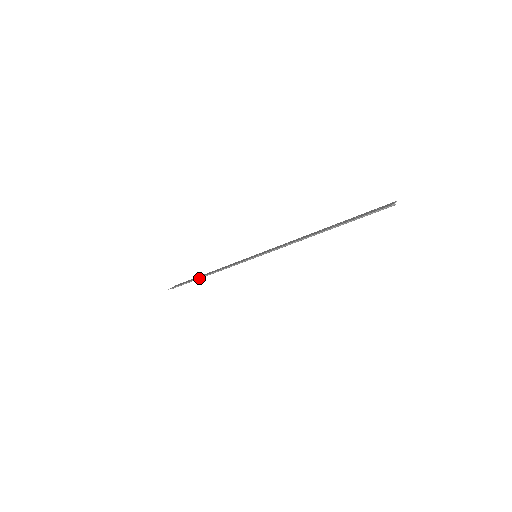
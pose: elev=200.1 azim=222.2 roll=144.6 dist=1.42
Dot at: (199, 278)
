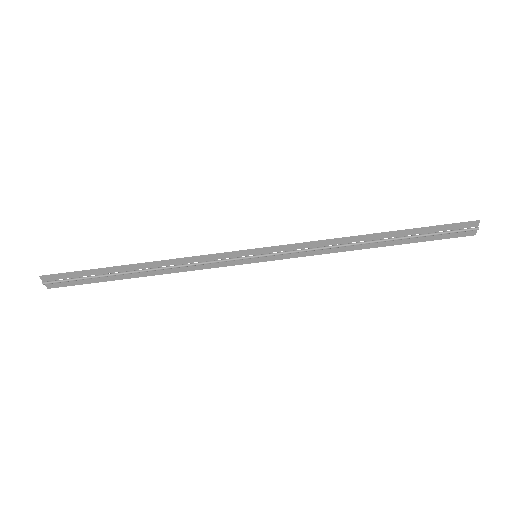
Dot at: (122, 272)
